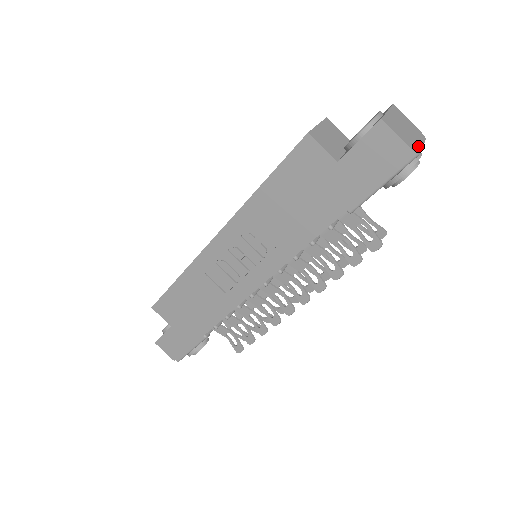
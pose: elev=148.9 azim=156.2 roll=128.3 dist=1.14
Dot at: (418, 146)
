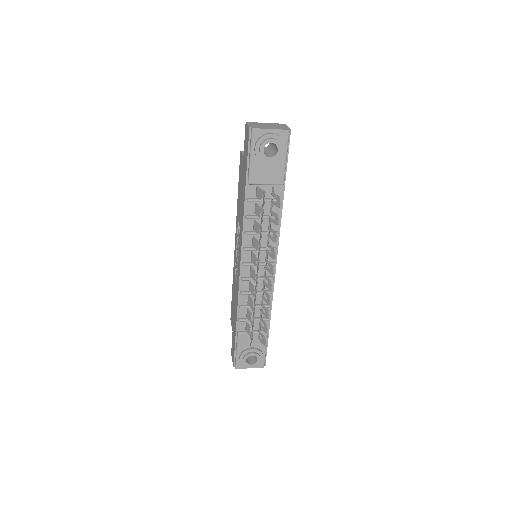
Dot at: (264, 128)
